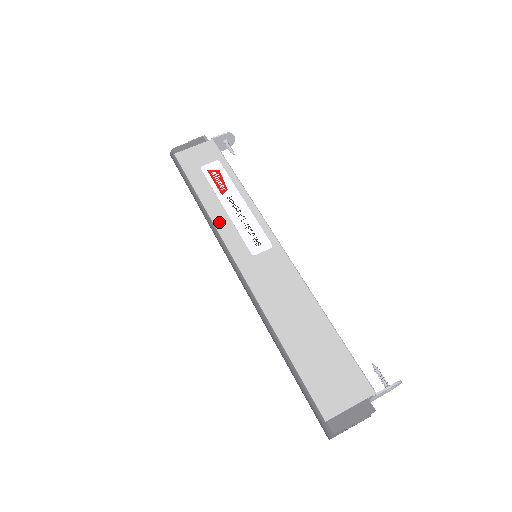
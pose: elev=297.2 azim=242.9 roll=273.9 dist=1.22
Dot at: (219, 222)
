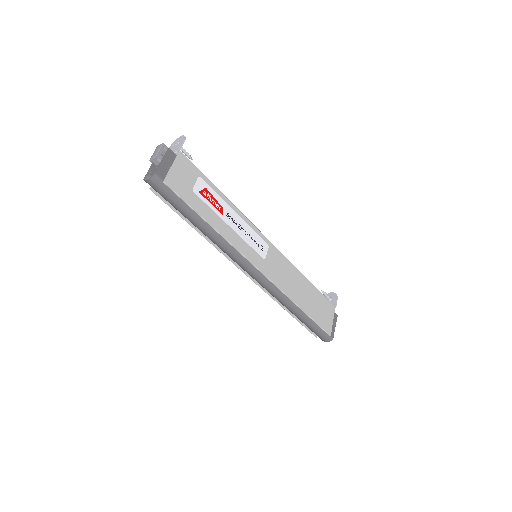
Dot at: (235, 243)
